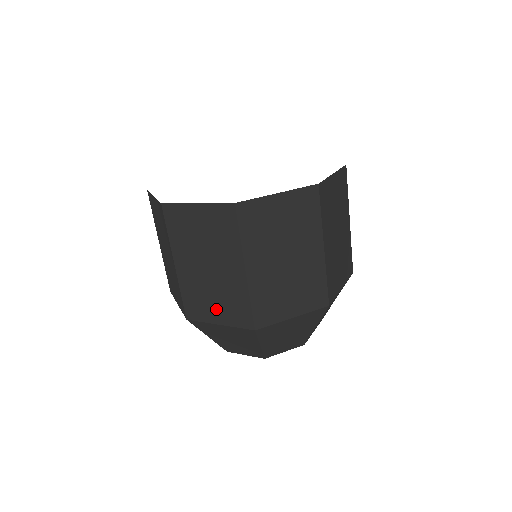
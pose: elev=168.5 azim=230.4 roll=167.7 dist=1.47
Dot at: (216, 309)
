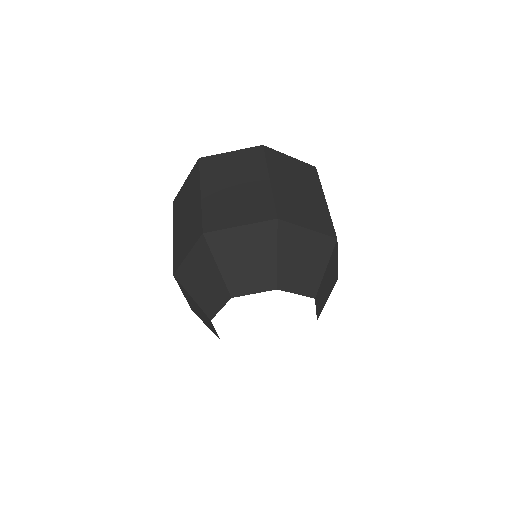
Dot at: (187, 243)
